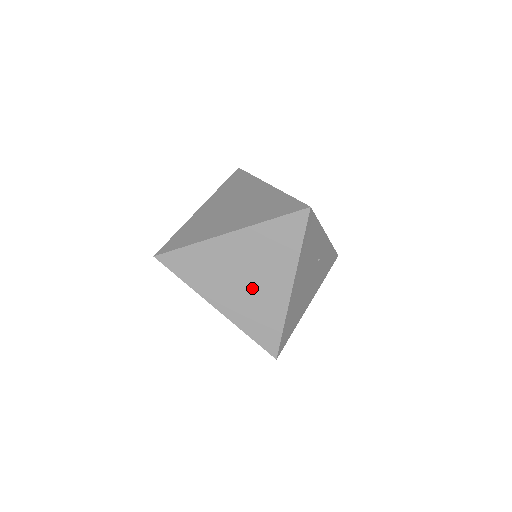
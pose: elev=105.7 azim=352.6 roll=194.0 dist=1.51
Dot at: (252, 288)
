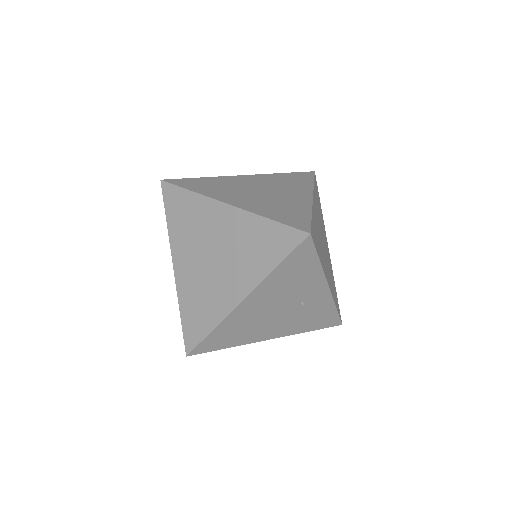
Dot at: (211, 272)
